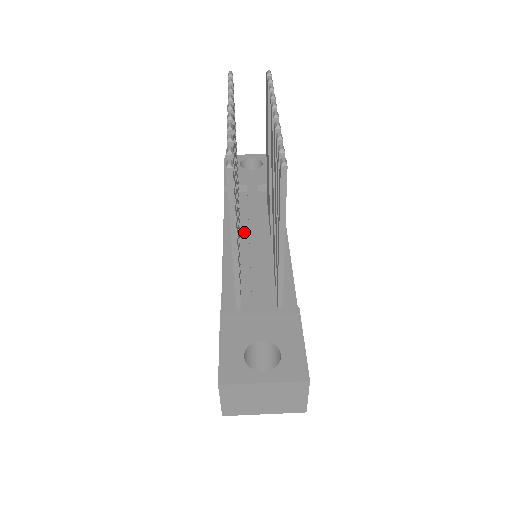
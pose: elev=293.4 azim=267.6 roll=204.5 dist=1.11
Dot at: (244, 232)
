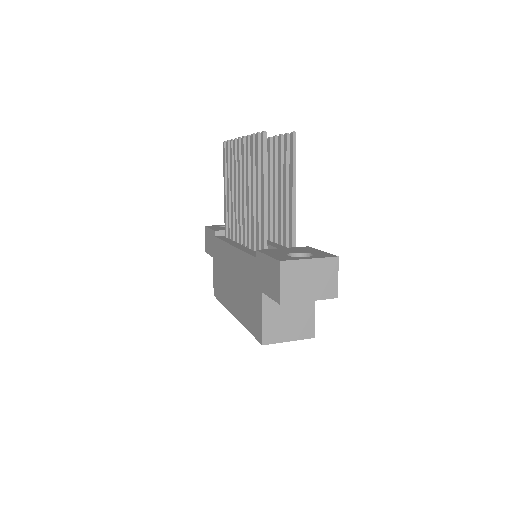
Dot at: occluded
